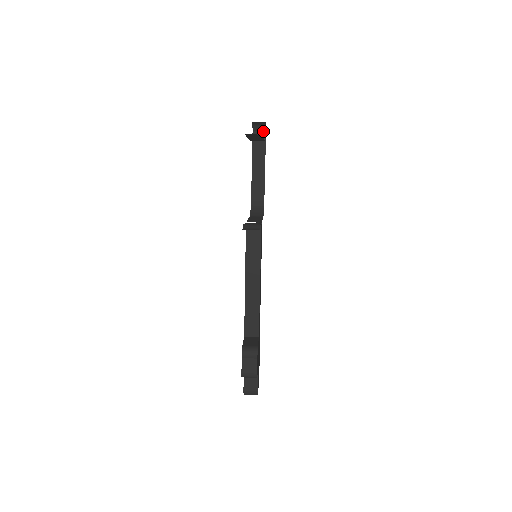
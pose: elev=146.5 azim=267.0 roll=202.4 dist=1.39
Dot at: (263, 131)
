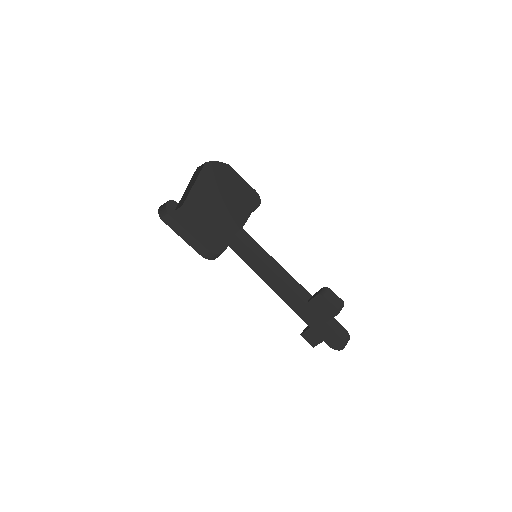
Dot at: (166, 215)
